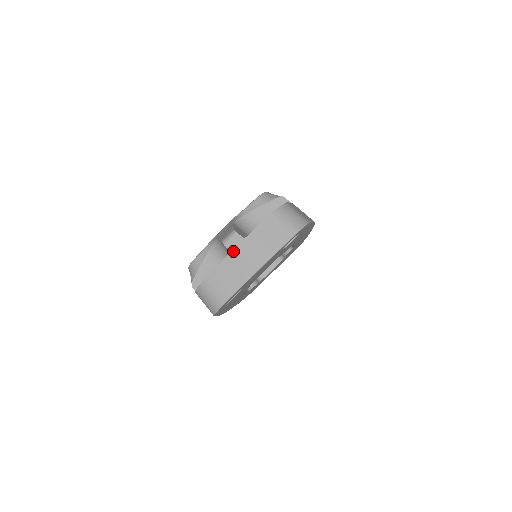
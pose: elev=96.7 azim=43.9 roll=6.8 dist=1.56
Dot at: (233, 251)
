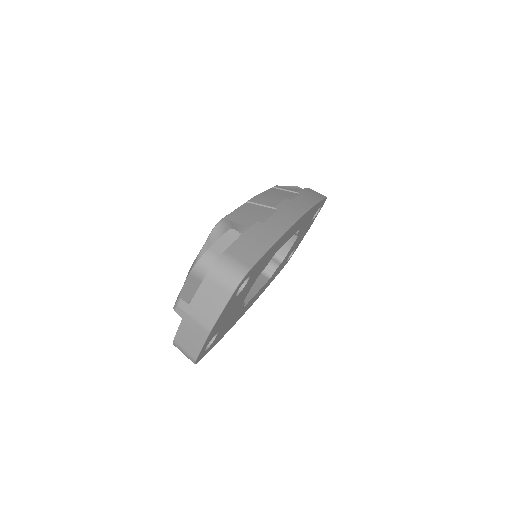
Dot at: (184, 317)
